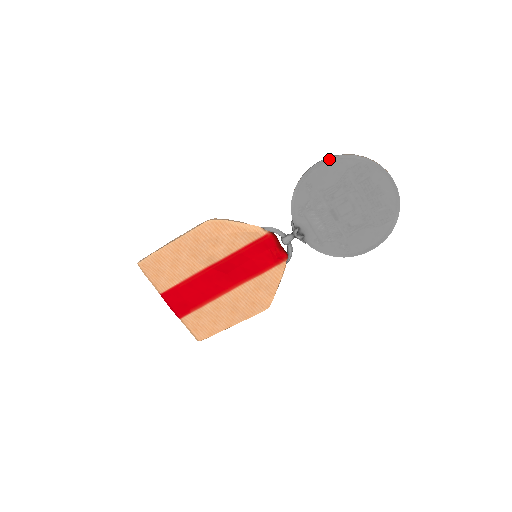
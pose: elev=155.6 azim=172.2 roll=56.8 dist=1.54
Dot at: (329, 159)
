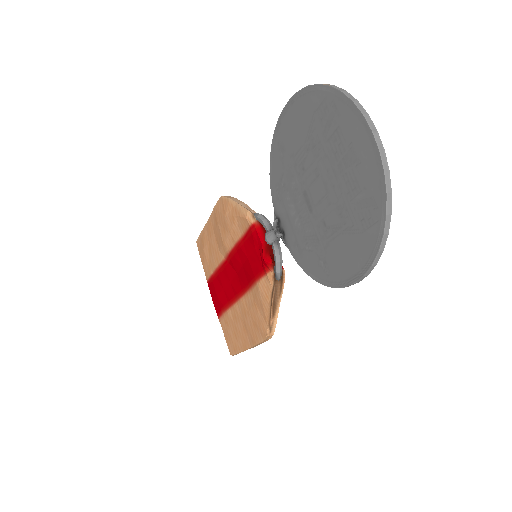
Dot at: (294, 97)
